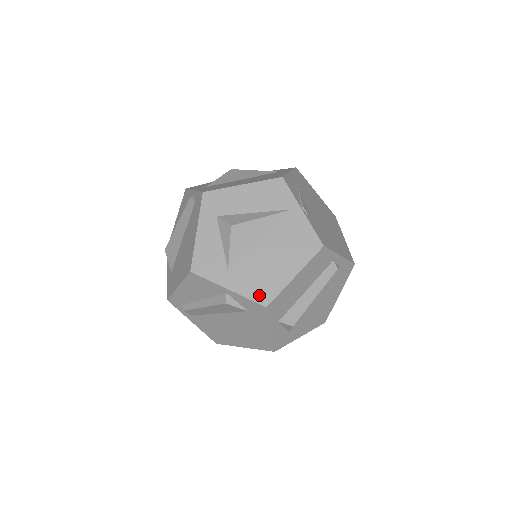
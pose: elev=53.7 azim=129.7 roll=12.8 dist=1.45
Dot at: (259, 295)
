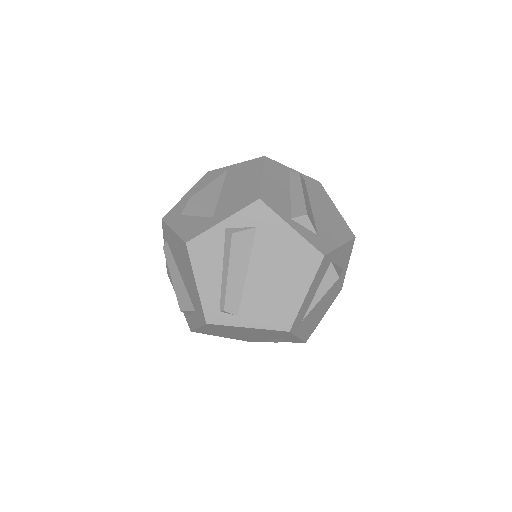
Dot at: (247, 201)
